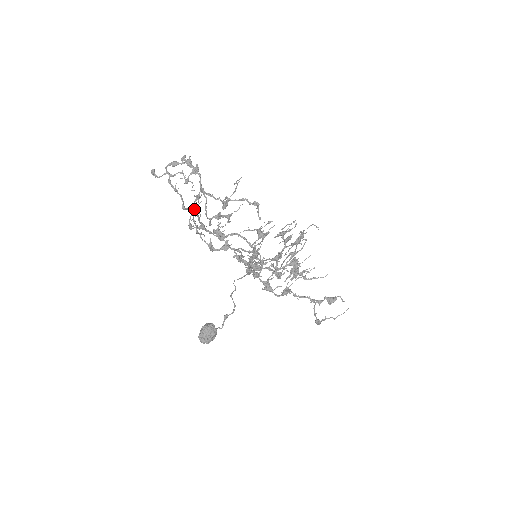
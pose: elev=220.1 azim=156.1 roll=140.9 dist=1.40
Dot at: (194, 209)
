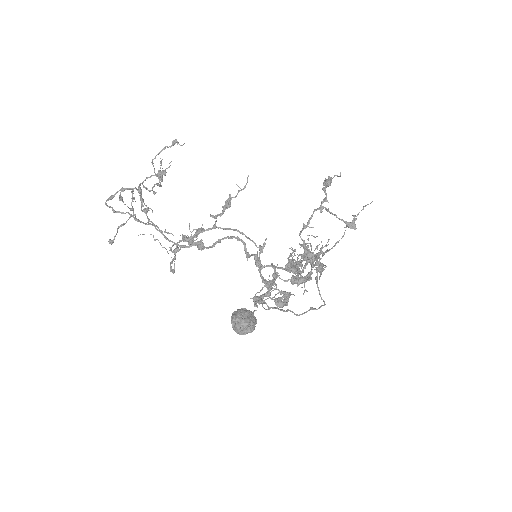
Dot at: (144, 211)
